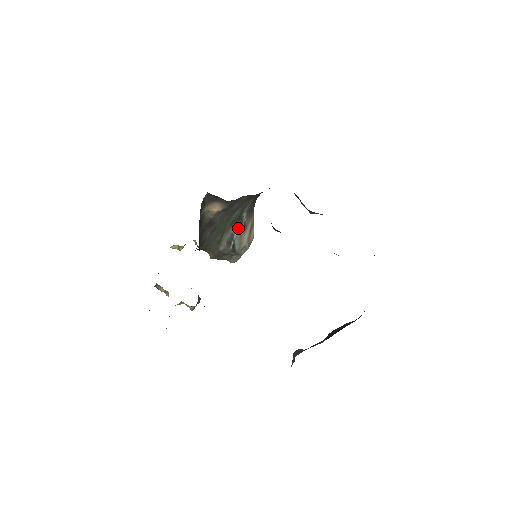
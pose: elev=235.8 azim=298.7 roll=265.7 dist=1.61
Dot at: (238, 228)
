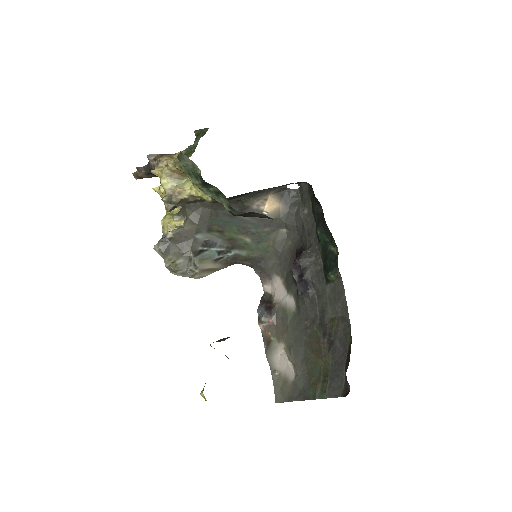
Dot at: (220, 250)
